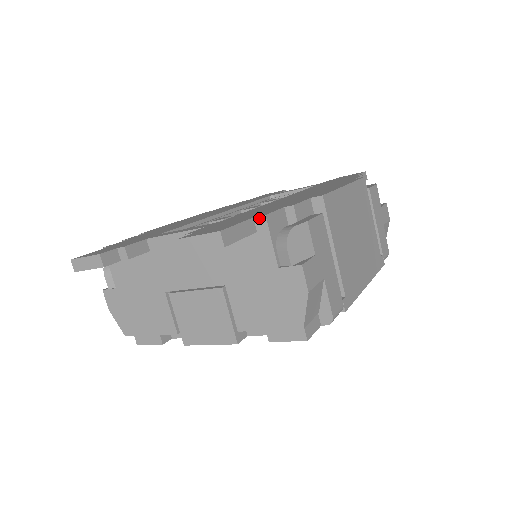
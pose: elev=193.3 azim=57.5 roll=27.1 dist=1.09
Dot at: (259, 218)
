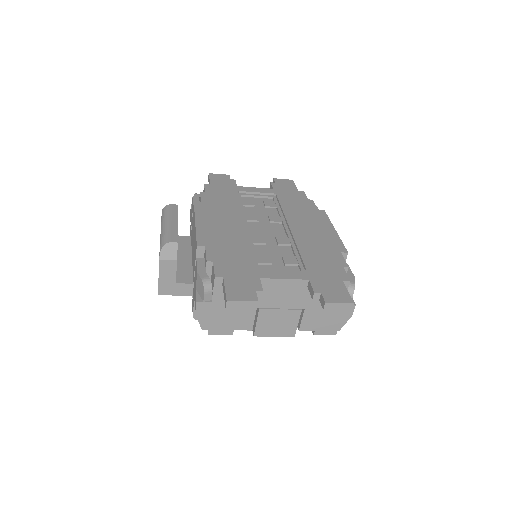
Dot at: (346, 282)
